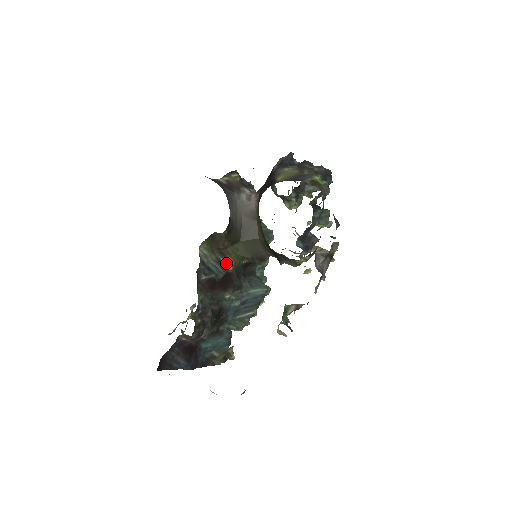
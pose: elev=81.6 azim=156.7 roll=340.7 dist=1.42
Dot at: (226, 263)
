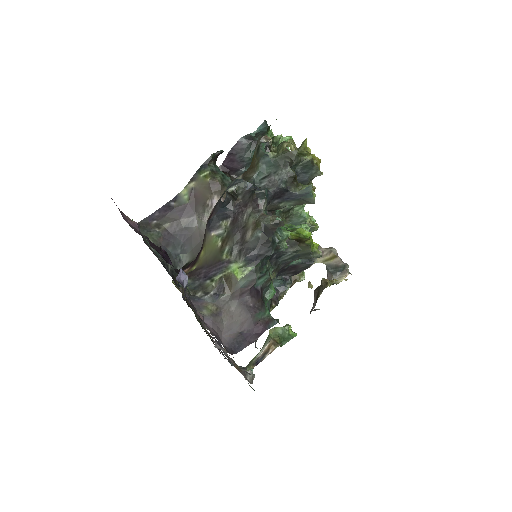
Dot at: occluded
